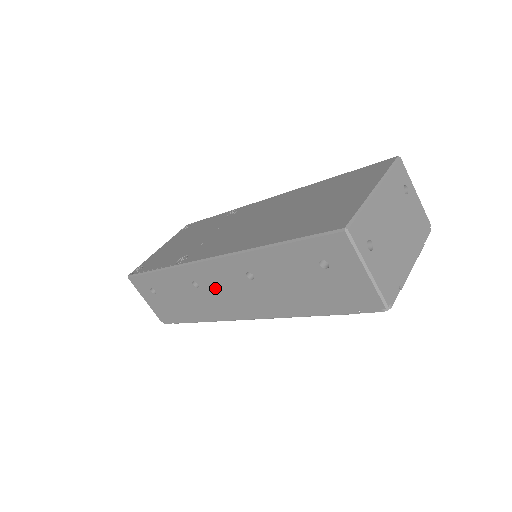
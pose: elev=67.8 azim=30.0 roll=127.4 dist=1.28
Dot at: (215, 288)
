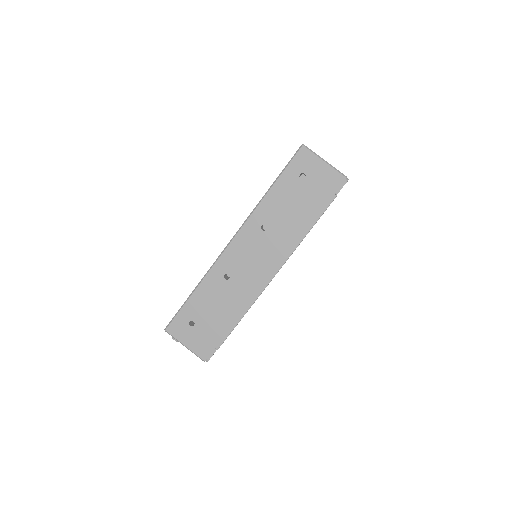
Dot at: (243, 265)
